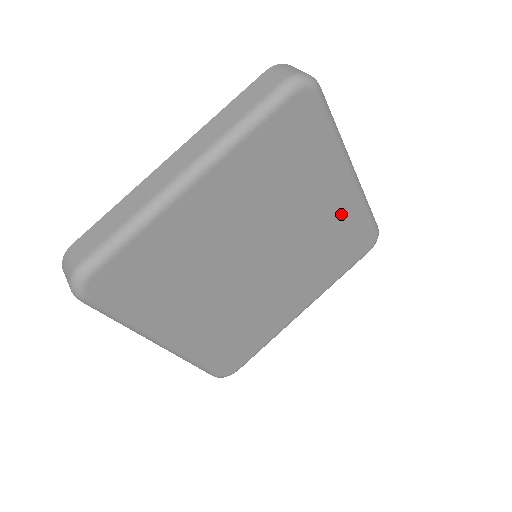
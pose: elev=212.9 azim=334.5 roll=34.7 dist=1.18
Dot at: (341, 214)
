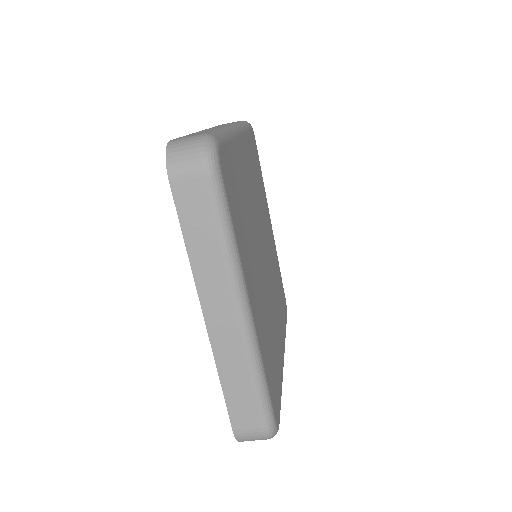
Dot at: (274, 254)
